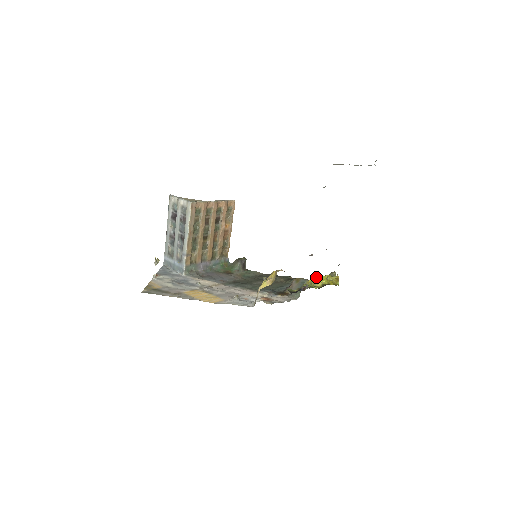
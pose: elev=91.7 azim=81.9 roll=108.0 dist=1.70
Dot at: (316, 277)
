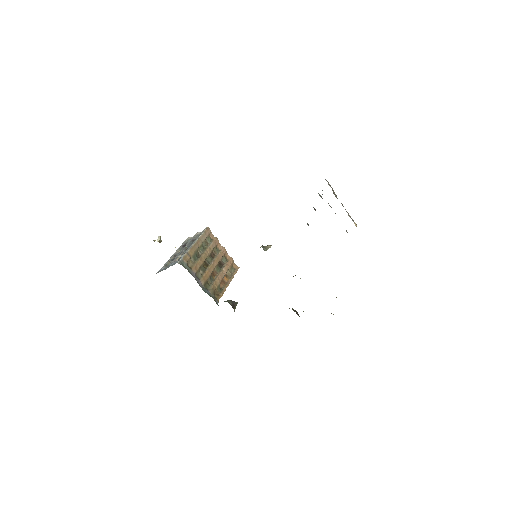
Dot at: occluded
